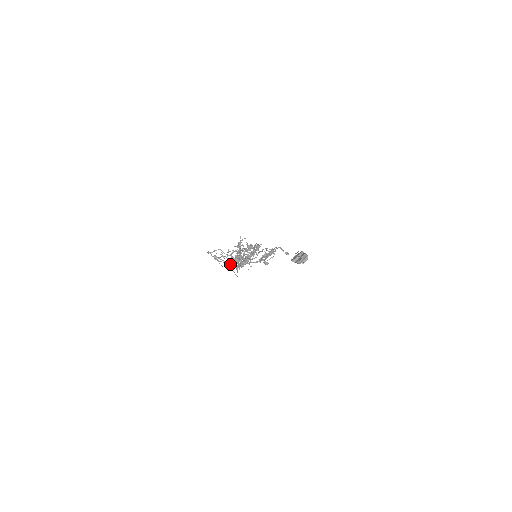
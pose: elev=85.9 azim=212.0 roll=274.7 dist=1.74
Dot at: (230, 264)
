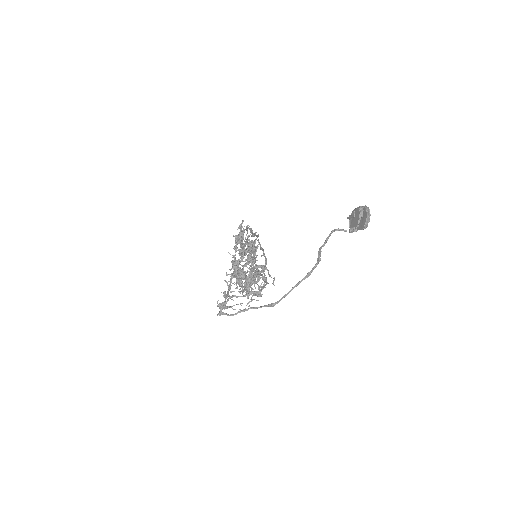
Dot at: (266, 306)
